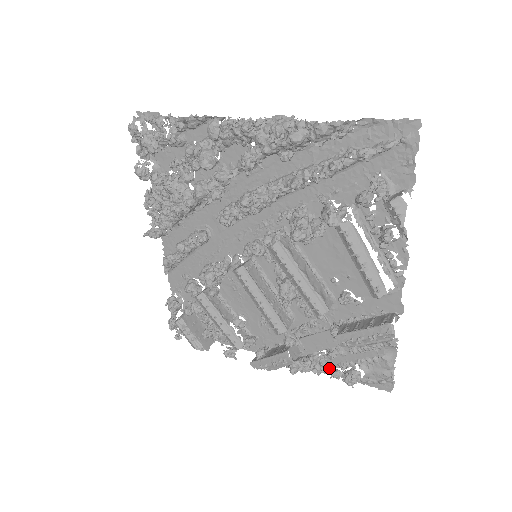
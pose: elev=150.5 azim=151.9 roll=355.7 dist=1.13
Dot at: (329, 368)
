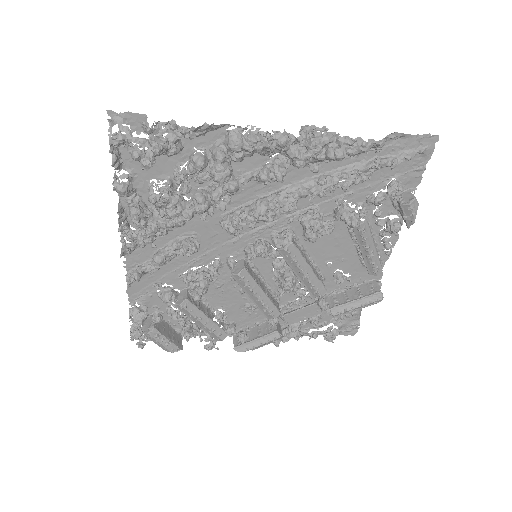
Dot at: (305, 331)
